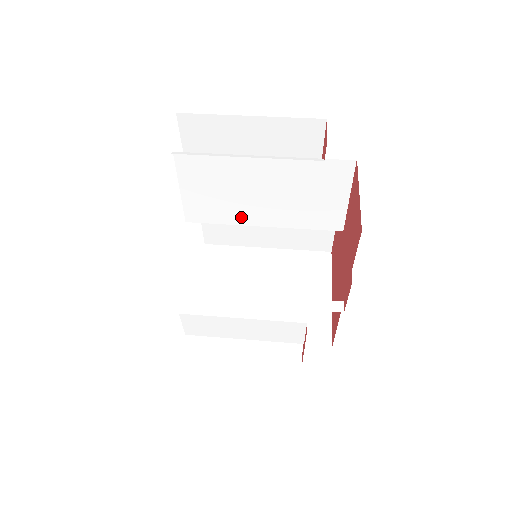
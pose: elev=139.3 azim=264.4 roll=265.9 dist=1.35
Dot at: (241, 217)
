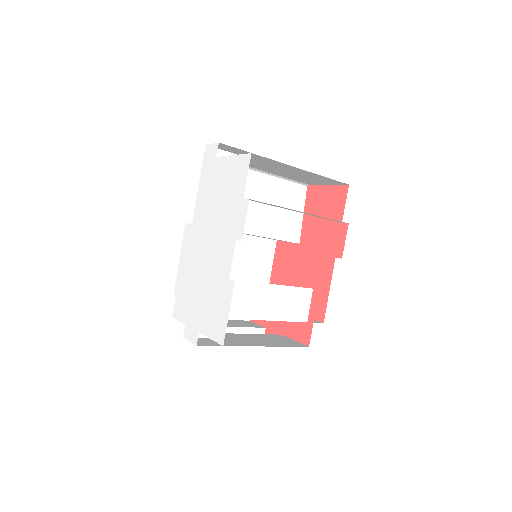
Dot at: occluded
